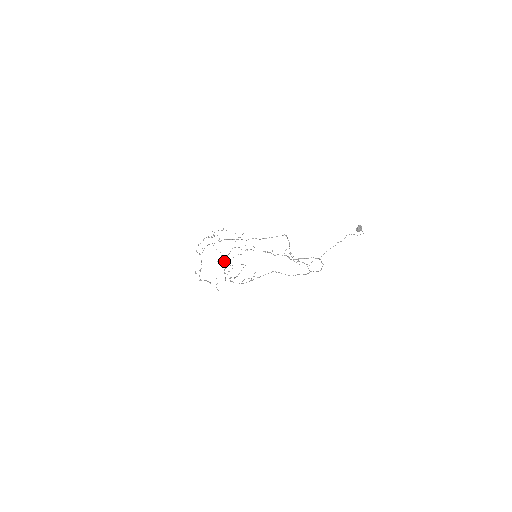
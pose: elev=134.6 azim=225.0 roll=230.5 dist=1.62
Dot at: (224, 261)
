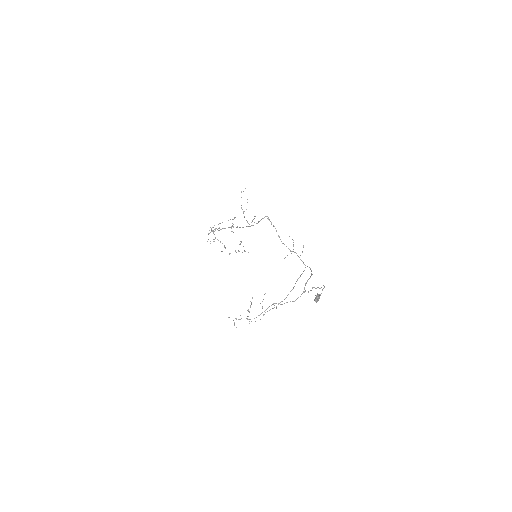
Dot at: occluded
